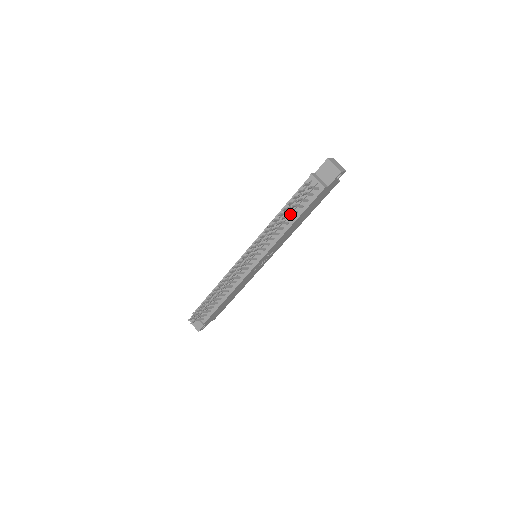
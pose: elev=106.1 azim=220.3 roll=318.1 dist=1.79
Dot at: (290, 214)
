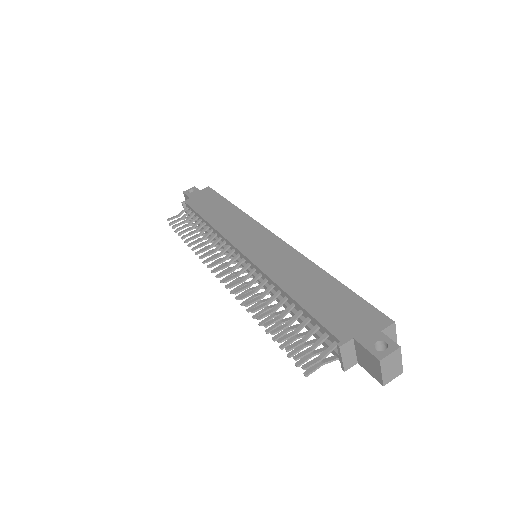
Dot at: occluded
